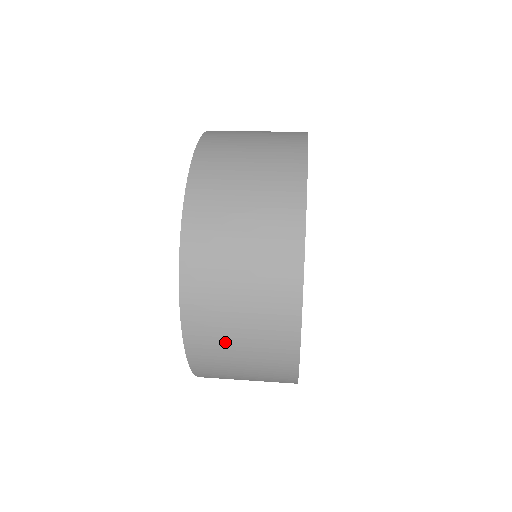
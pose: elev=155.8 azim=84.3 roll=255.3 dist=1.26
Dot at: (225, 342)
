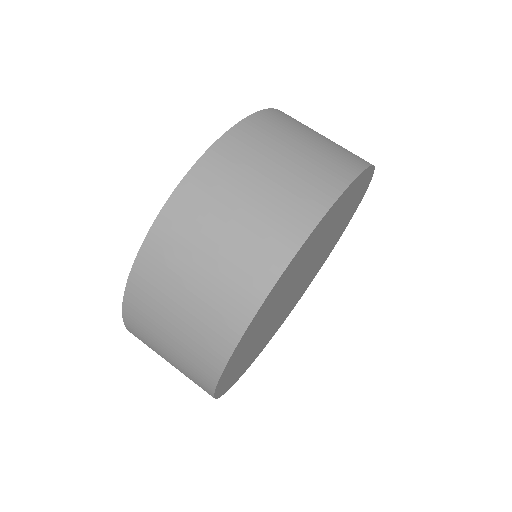
Dot at: occluded
